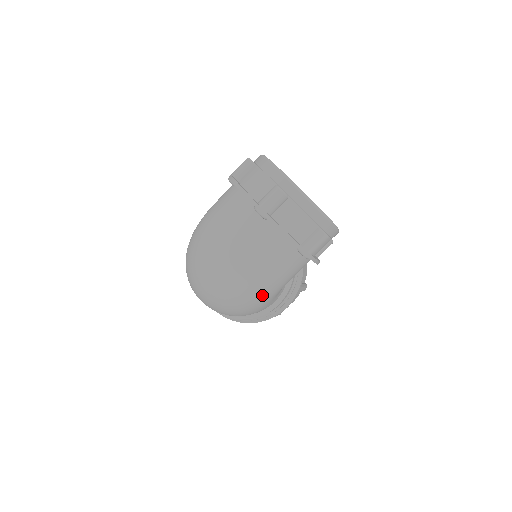
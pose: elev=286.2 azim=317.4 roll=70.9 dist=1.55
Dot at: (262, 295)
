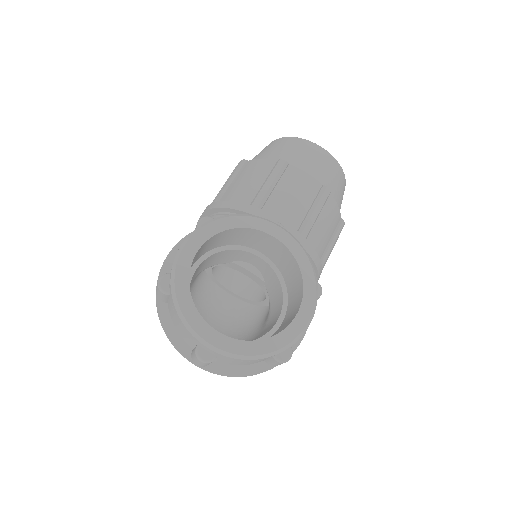
Dot at: occluded
